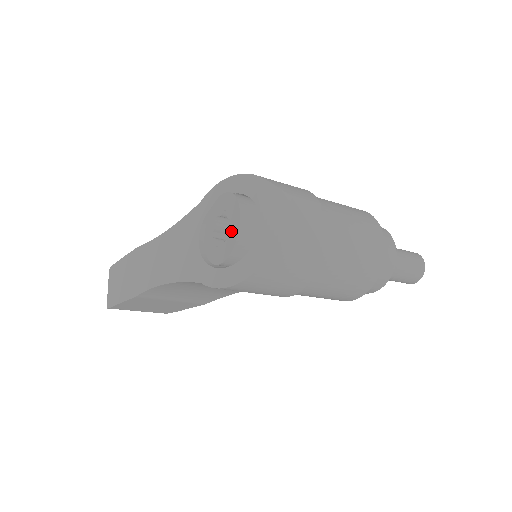
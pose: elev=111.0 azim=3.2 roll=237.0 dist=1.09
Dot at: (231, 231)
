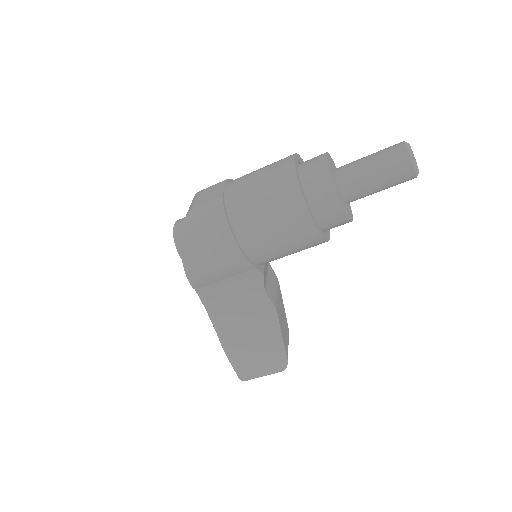
Dot at: occluded
